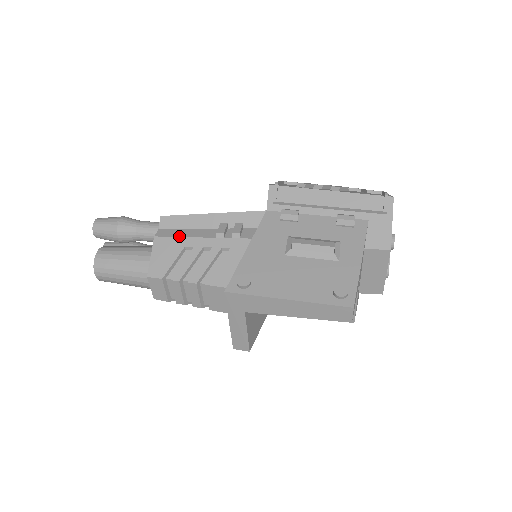
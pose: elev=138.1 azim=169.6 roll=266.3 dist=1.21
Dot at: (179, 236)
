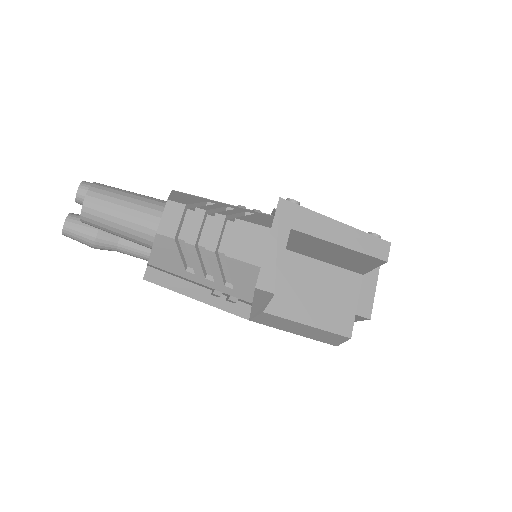
Dot at: (199, 197)
